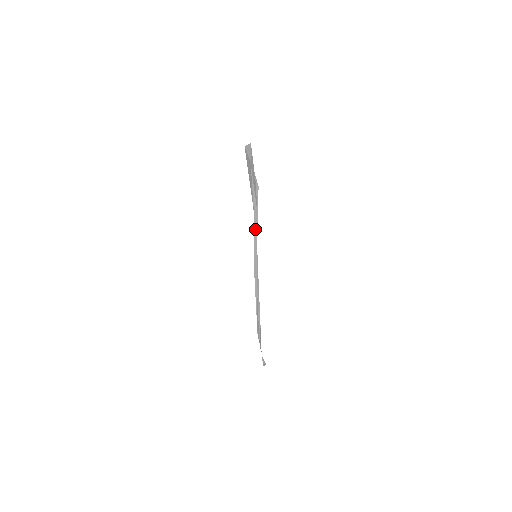
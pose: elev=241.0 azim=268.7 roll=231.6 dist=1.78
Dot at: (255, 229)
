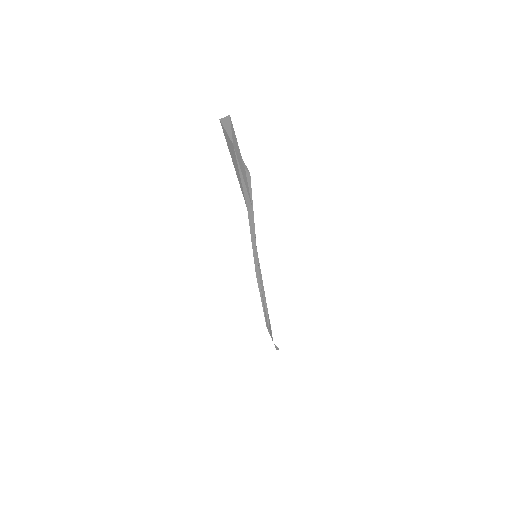
Dot at: (251, 227)
